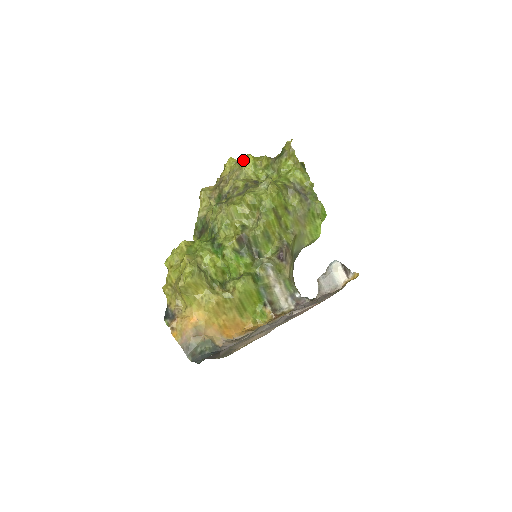
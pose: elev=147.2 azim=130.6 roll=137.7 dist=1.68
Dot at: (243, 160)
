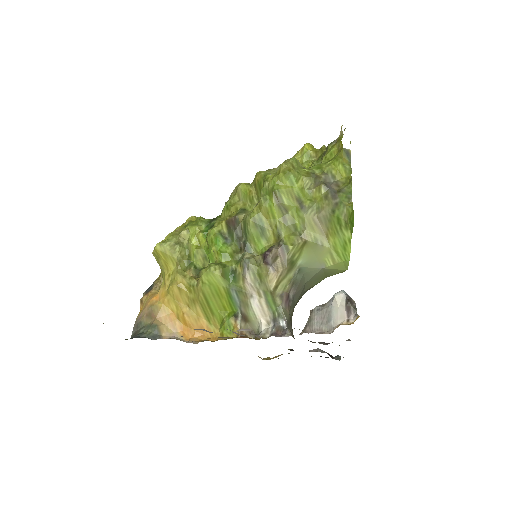
Dot at: occluded
